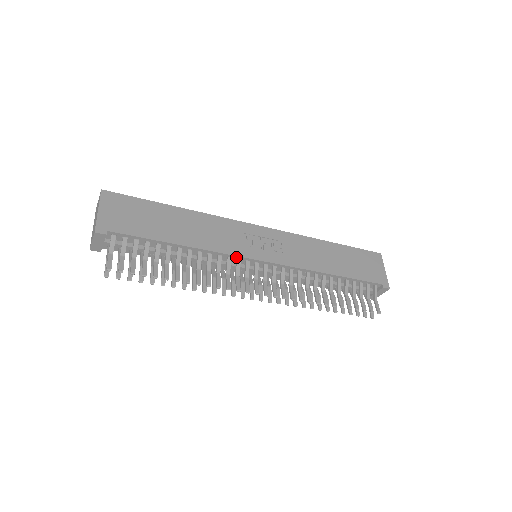
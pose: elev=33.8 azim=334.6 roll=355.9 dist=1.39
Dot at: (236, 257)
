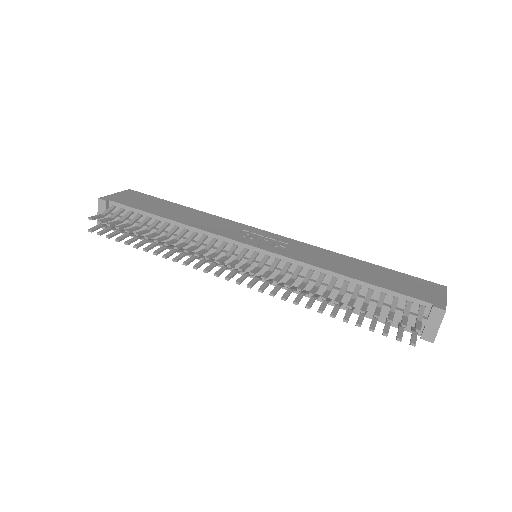
Dot at: (222, 239)
